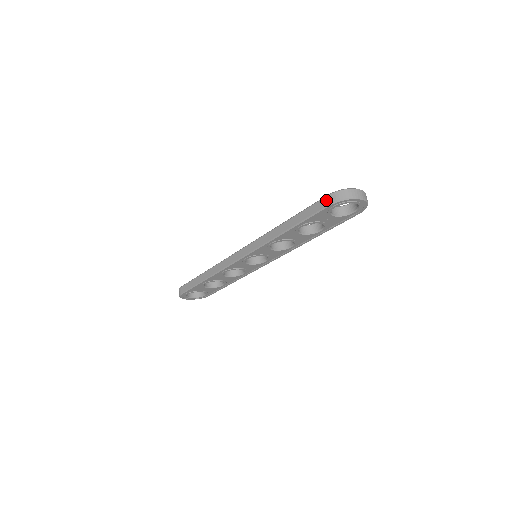
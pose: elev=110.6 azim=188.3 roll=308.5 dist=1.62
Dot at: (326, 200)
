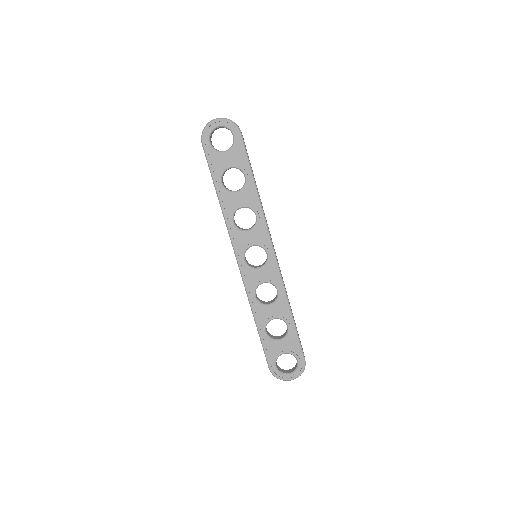
Dot at: (203, 147)
